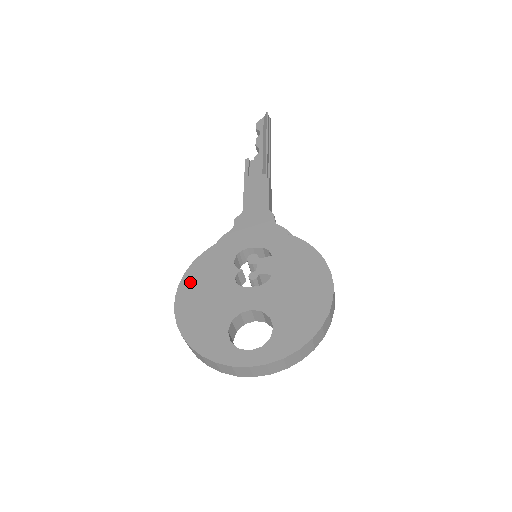
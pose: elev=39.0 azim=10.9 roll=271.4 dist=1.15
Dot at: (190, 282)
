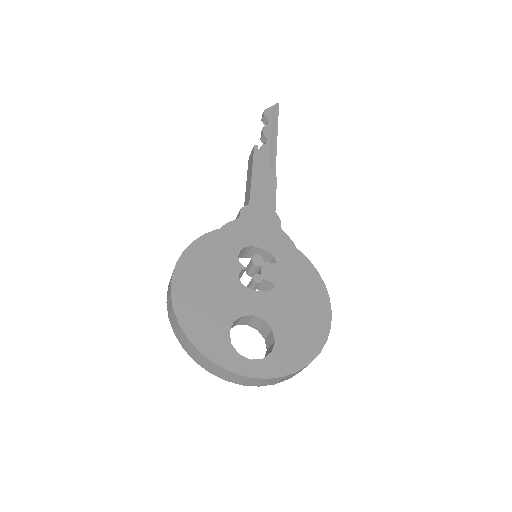
Dot at: (190, 263)
